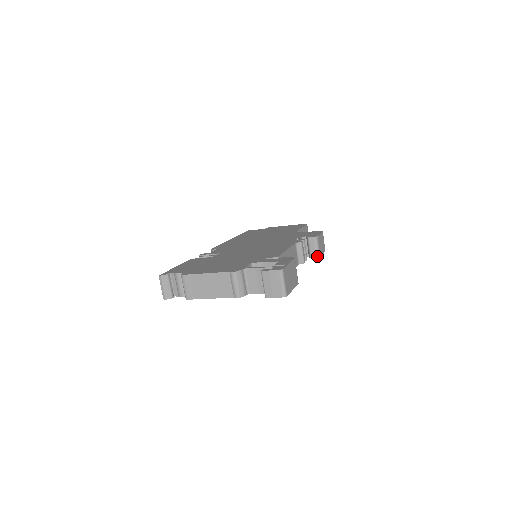
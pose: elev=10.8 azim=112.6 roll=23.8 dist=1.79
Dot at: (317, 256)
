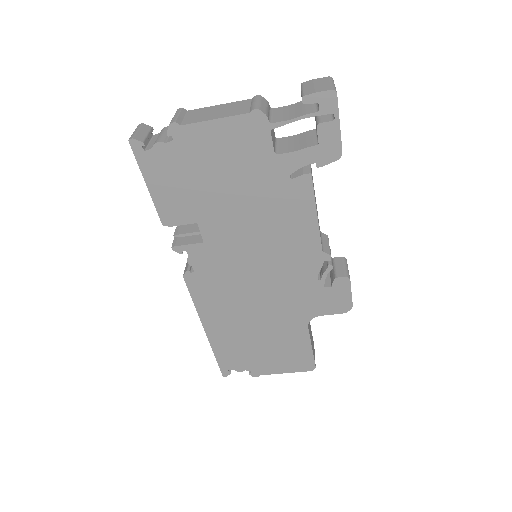
Dot at: (346, 275)
